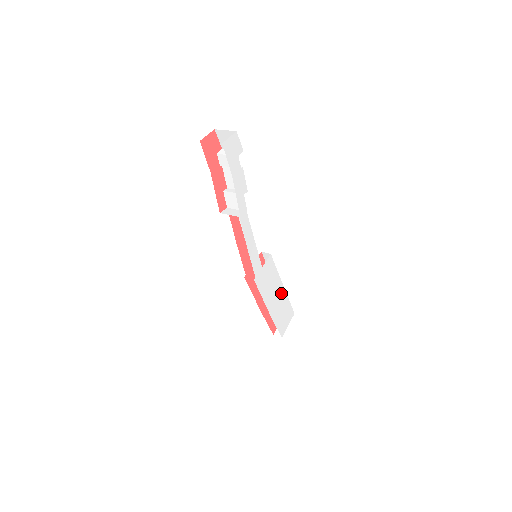
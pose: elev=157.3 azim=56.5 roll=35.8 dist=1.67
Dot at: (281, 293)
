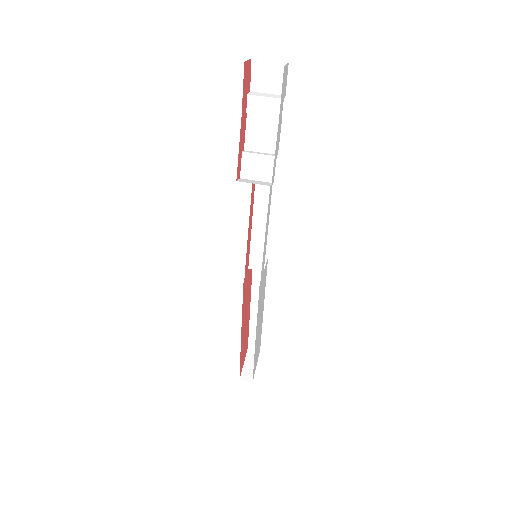
Dot at: (261, 317)
